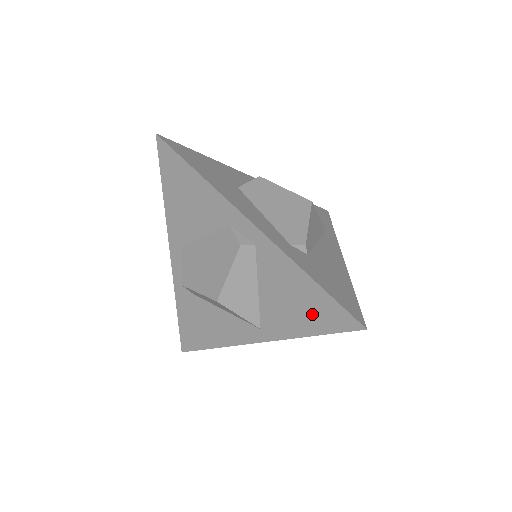
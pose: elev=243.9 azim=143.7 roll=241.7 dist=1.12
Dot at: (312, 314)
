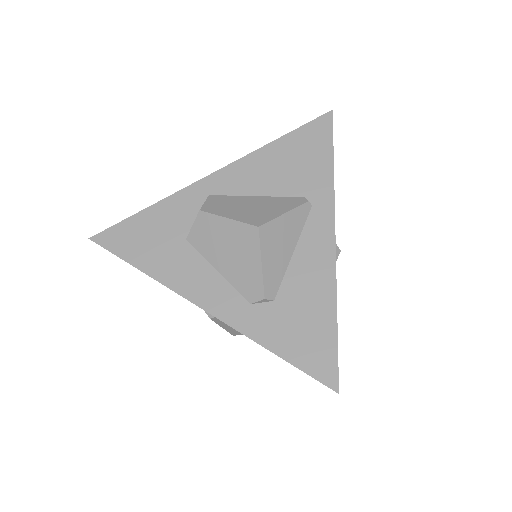
Dot at: occluded
